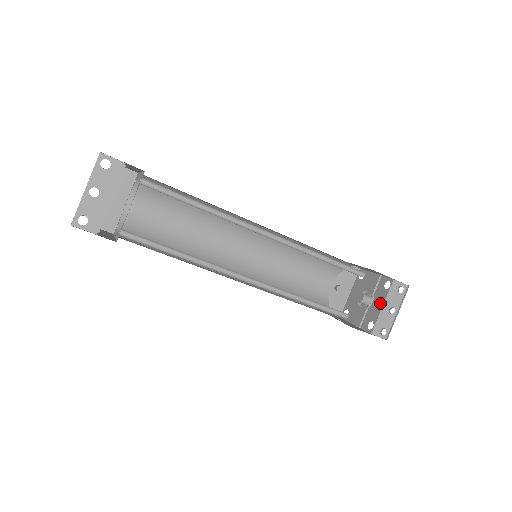
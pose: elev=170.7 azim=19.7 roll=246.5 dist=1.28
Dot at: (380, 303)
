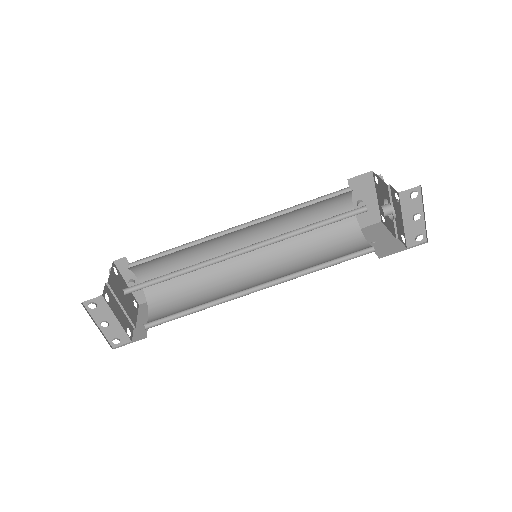
Dot at: (400, 217)
